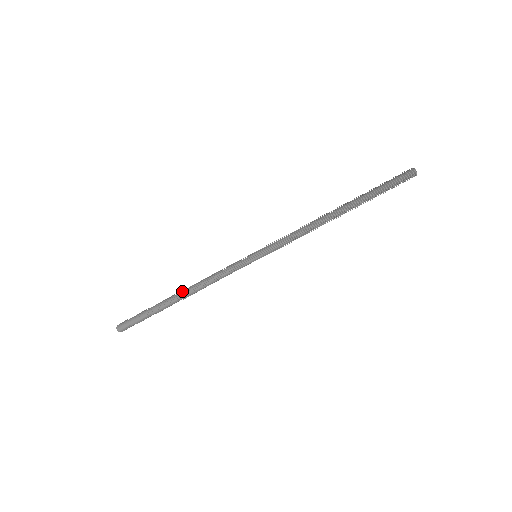
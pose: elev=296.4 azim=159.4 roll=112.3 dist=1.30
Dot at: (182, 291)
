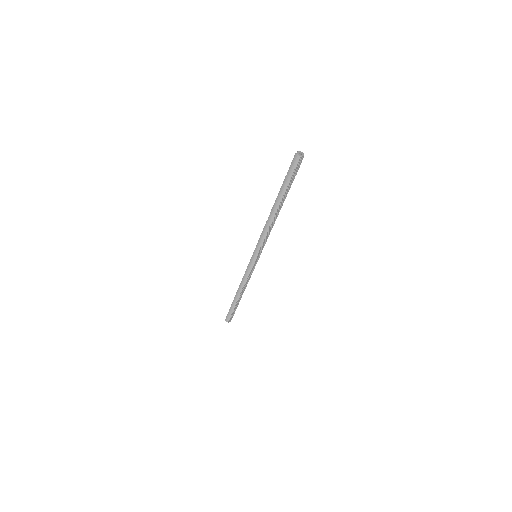
Dot at: (238, 291)
